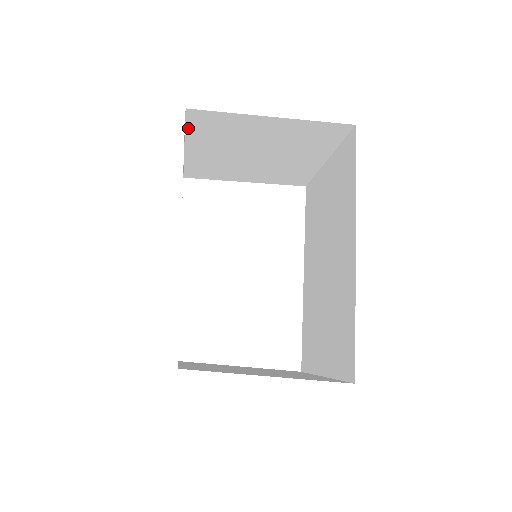
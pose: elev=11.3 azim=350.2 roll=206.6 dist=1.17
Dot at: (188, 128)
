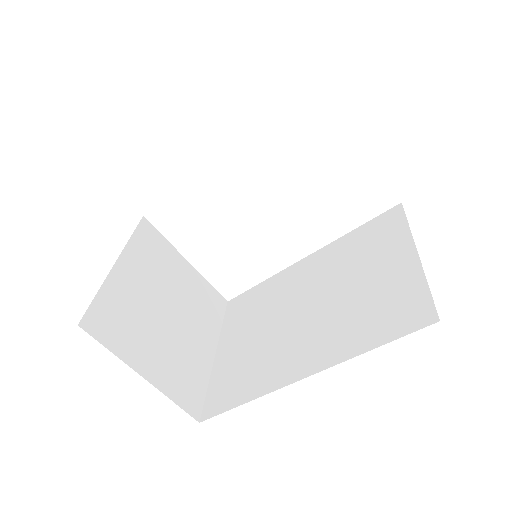
Dot at: occluded
